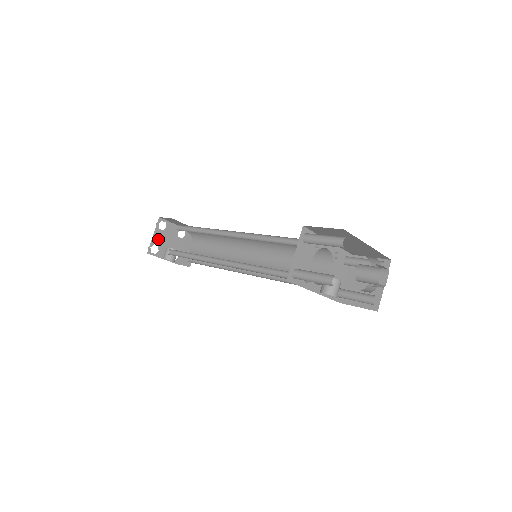
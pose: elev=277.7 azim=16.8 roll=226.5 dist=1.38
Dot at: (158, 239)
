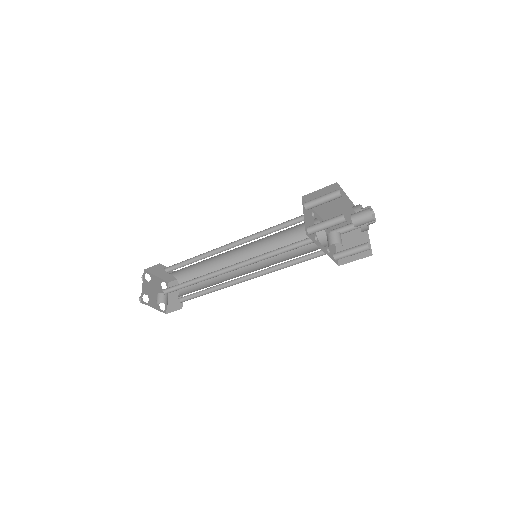
Dot at: (147, 290)
